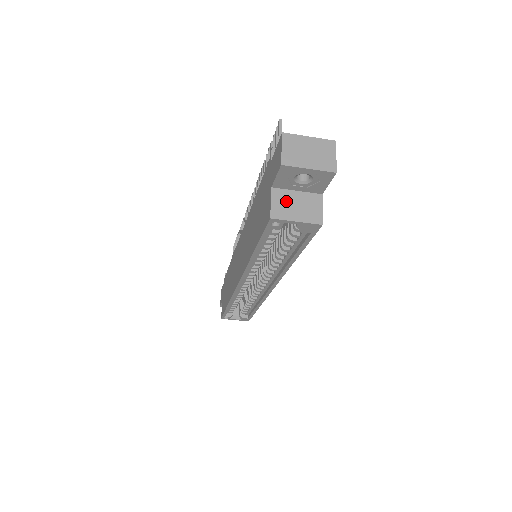
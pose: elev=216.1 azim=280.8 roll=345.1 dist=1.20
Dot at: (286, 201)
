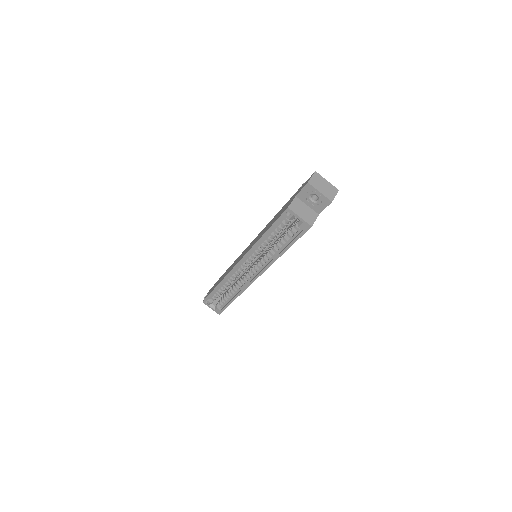
Dot at: (299, 206)
